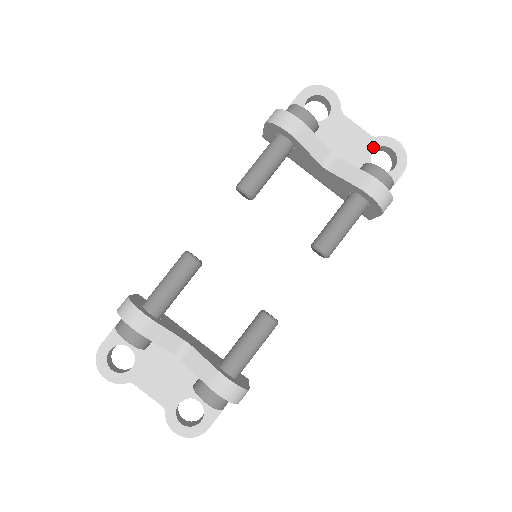
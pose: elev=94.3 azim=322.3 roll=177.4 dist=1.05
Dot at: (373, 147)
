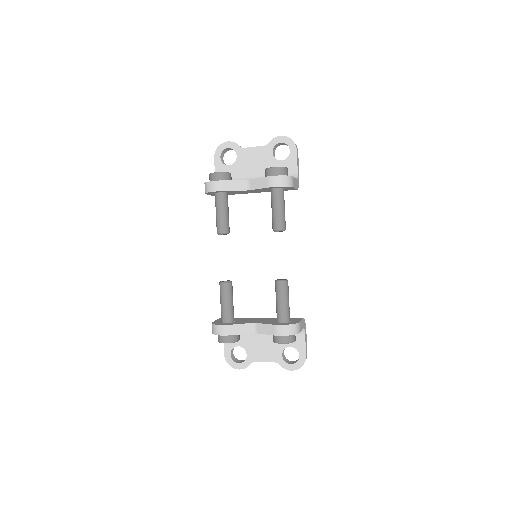
Dot at: (271, 150)
